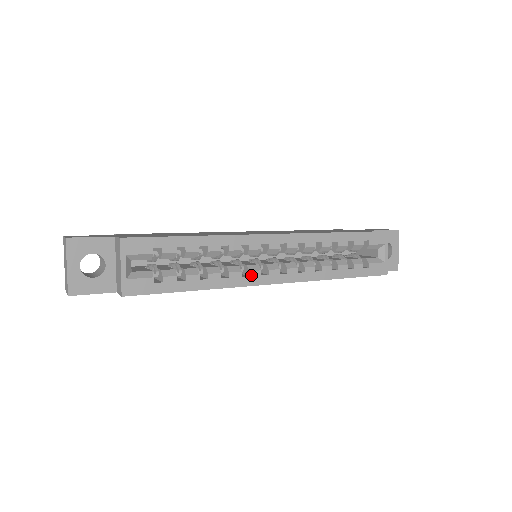
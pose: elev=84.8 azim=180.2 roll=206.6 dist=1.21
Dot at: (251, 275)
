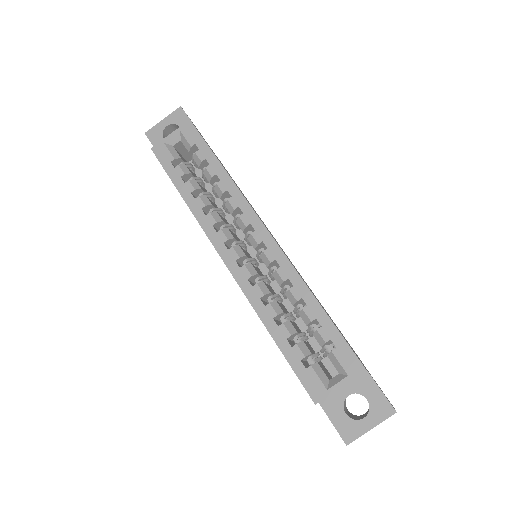
Dot at: (219, 233)
